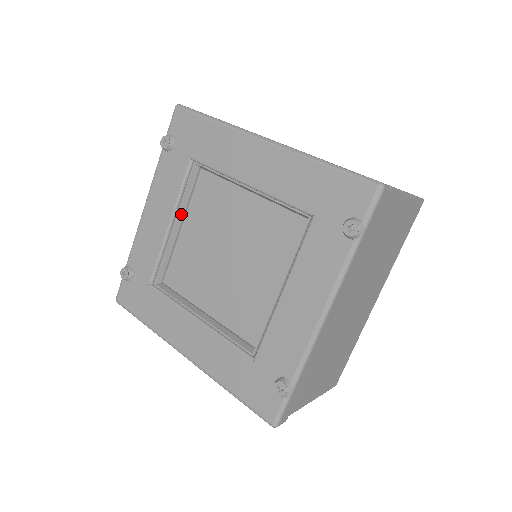
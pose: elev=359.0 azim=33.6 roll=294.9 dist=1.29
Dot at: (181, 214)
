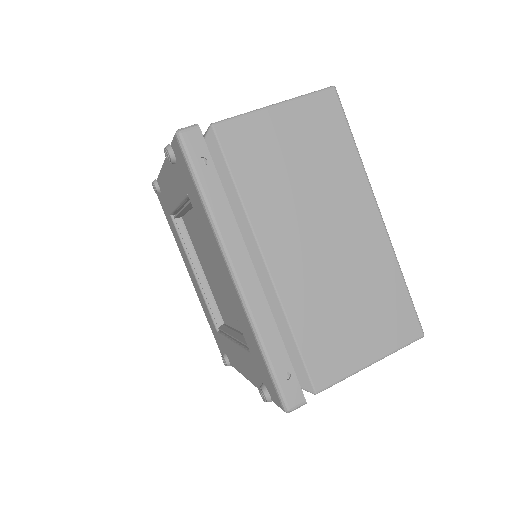
Dot at: (187, 208)
